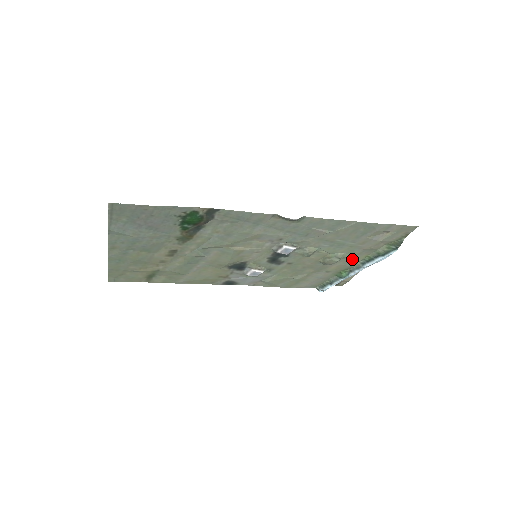
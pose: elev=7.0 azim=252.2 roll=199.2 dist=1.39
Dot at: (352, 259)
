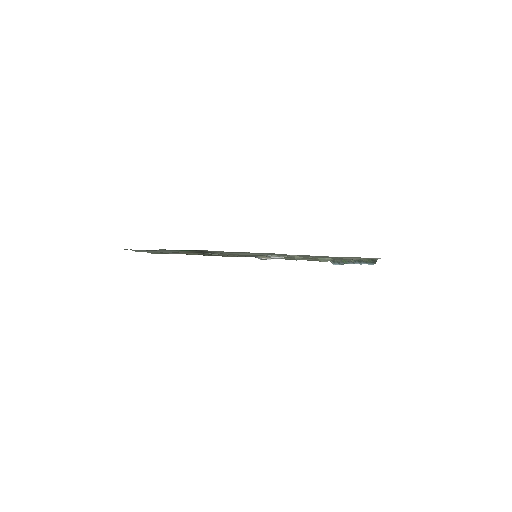
Dot at: (343, 259)
